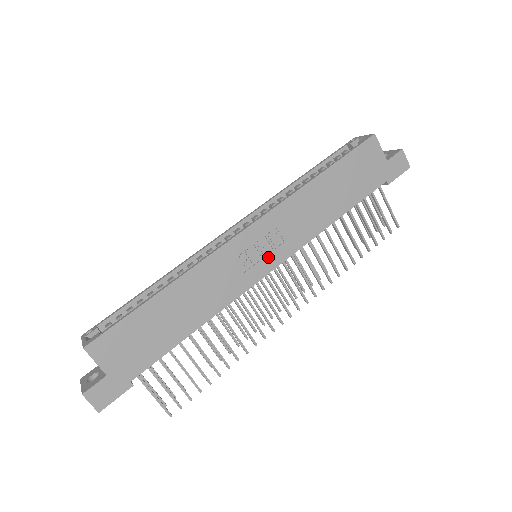
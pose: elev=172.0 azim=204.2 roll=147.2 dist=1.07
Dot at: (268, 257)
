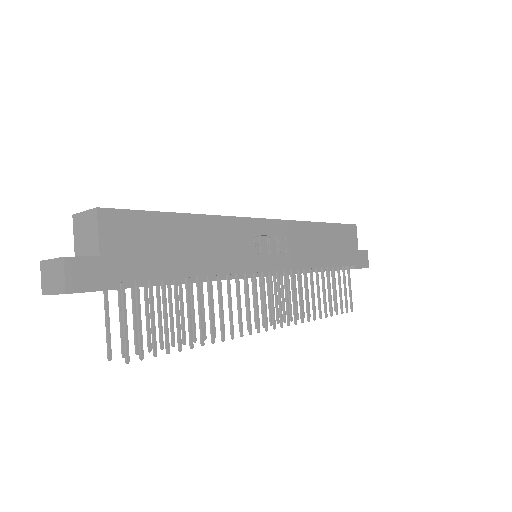
Dot at: (273, 257)
